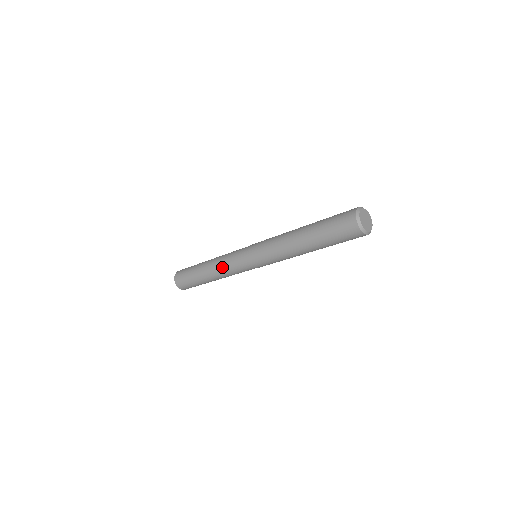
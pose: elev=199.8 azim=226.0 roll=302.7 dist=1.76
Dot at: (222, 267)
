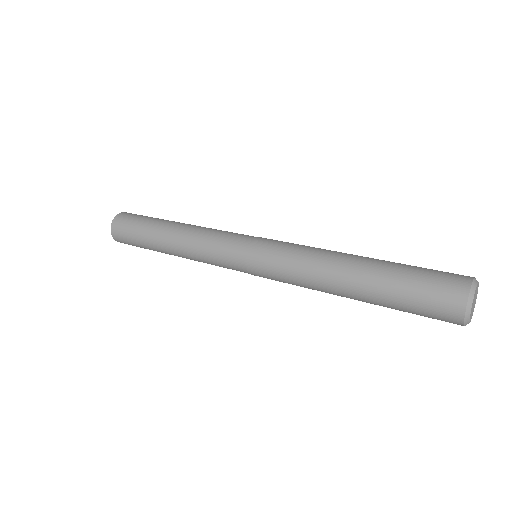
Dot at: (197, 255)
